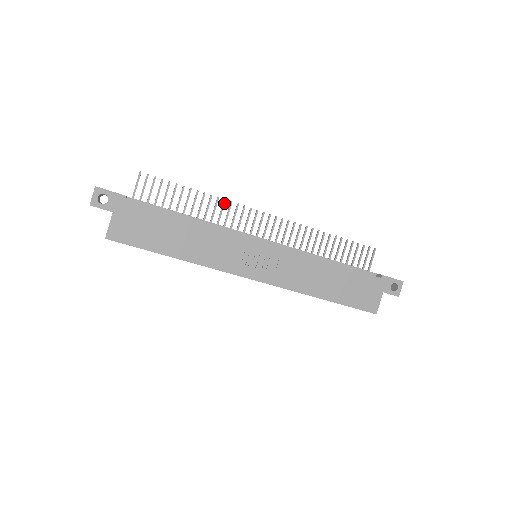
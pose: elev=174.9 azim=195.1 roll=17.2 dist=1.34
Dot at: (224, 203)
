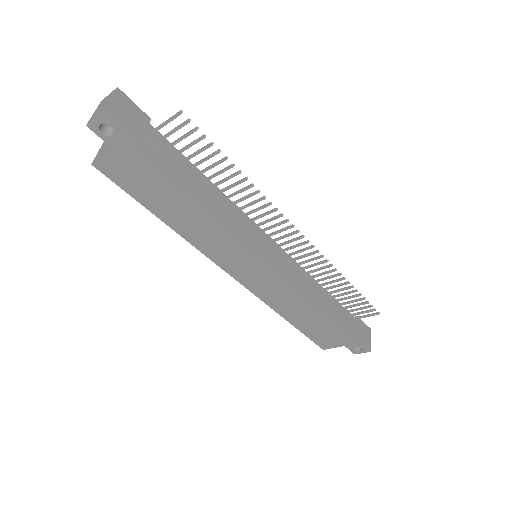
Dot at: occluded
